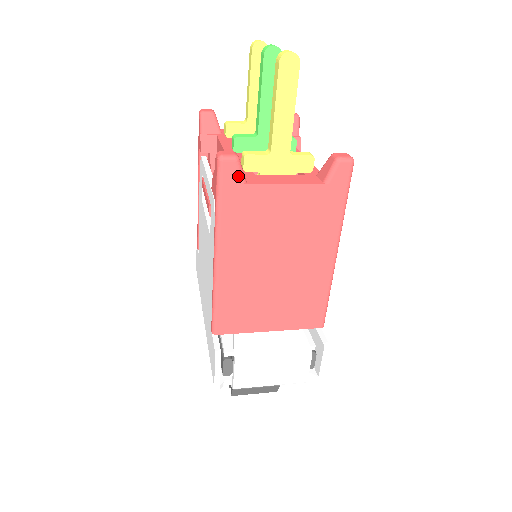
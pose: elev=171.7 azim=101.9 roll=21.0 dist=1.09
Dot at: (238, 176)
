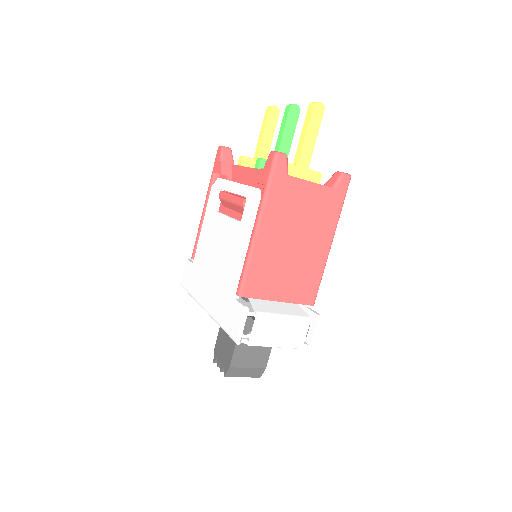
Dot at: (285, 168)
